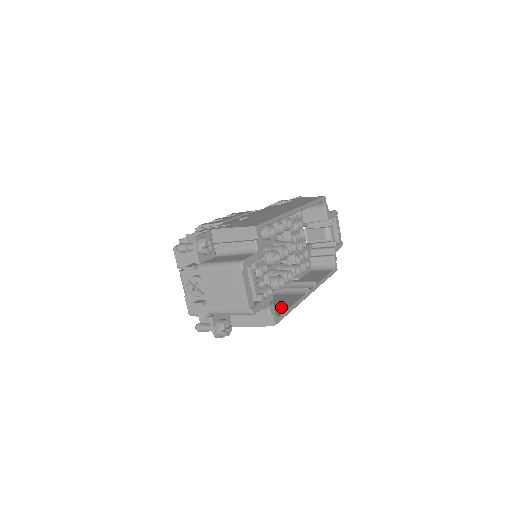
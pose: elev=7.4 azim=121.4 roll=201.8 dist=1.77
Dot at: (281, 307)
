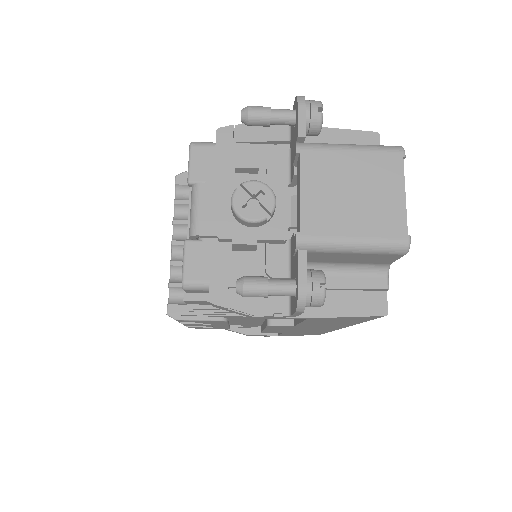
Dot at: occluded
